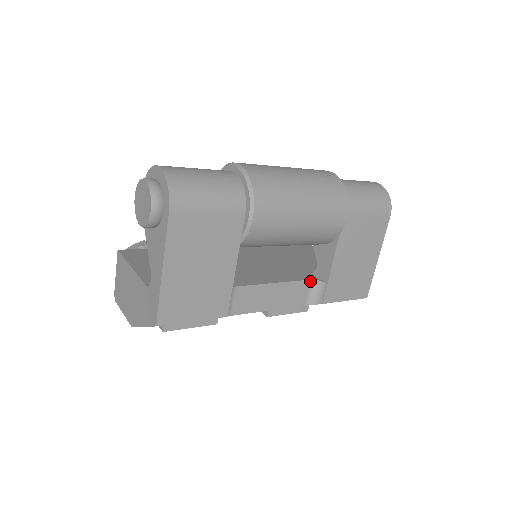
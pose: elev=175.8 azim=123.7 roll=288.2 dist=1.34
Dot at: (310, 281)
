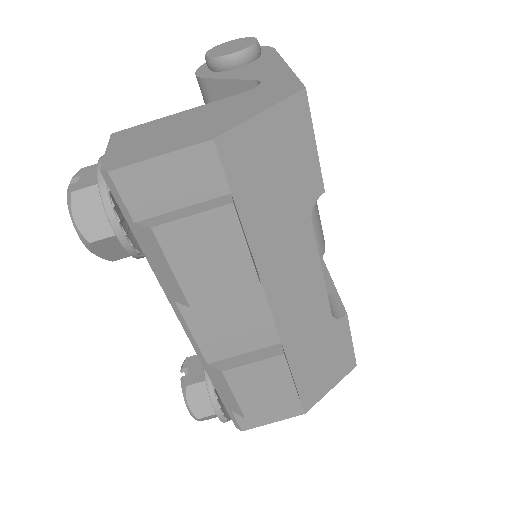
Dot at: occluded
